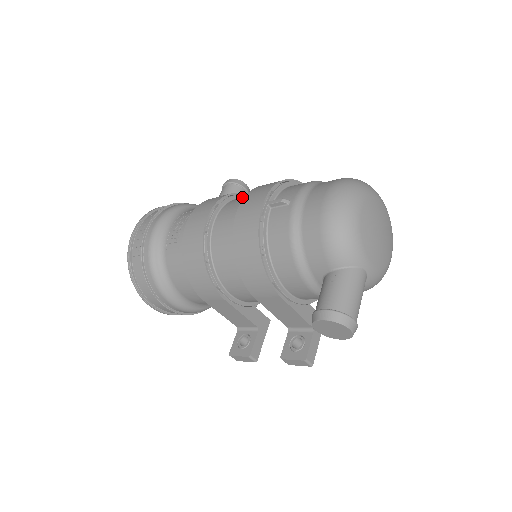
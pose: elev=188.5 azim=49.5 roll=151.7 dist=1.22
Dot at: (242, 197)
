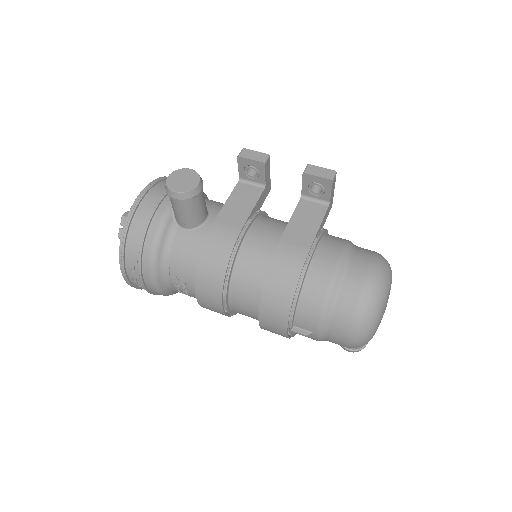
Dot at: (233, 265)
